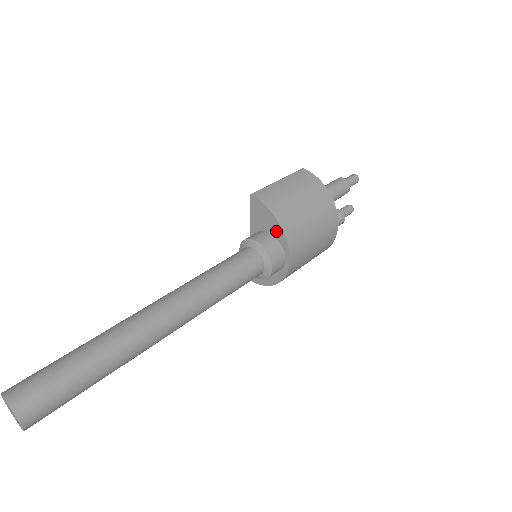
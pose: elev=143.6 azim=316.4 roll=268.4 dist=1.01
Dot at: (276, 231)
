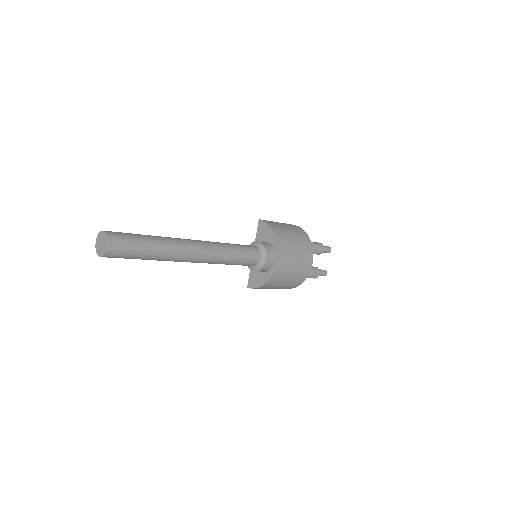
Dot at: (272, 239)
